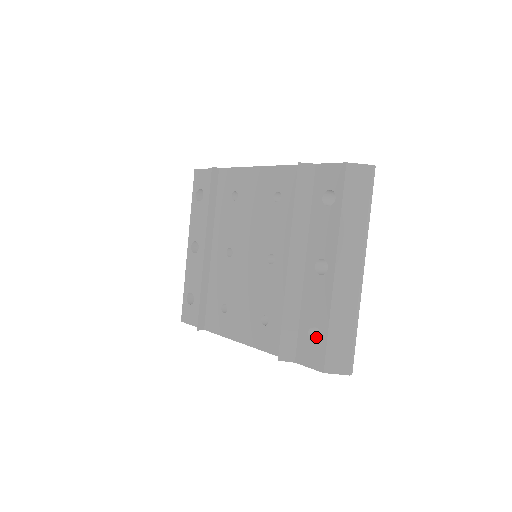
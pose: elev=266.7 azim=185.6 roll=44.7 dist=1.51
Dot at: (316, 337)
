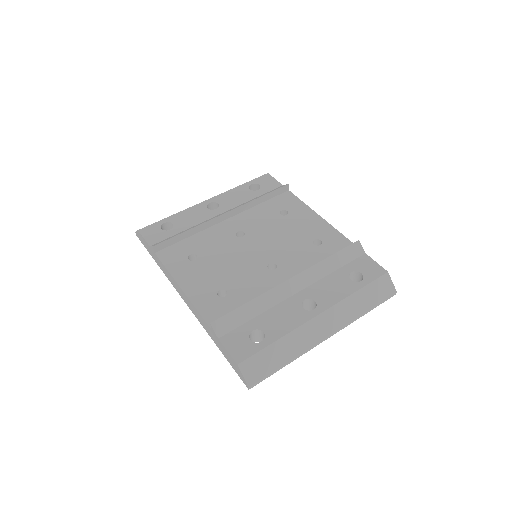
Dot at: occluded
